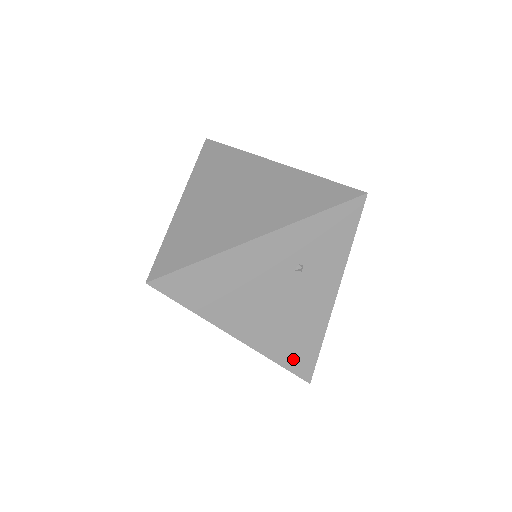
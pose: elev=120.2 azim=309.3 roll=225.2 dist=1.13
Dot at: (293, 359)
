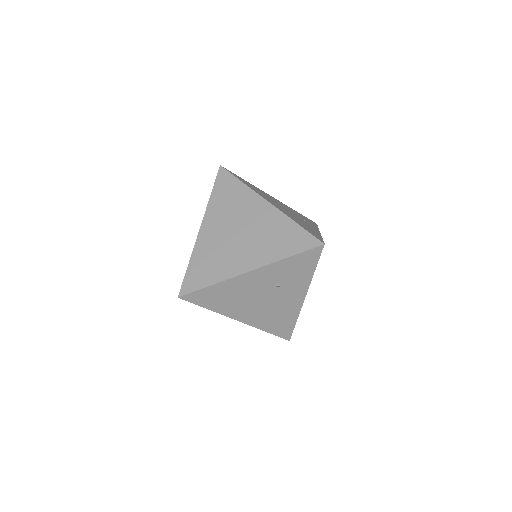
Dot at: (277, 329)
